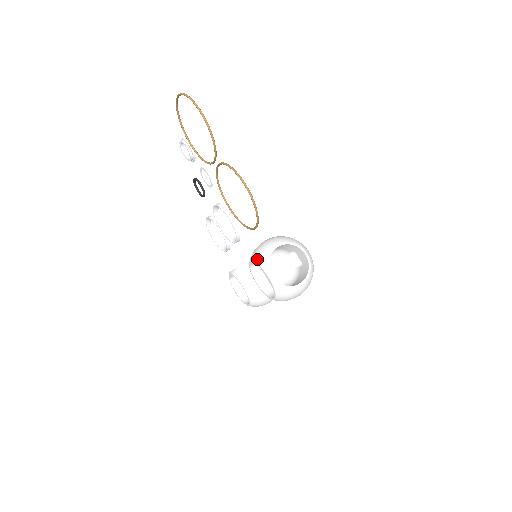
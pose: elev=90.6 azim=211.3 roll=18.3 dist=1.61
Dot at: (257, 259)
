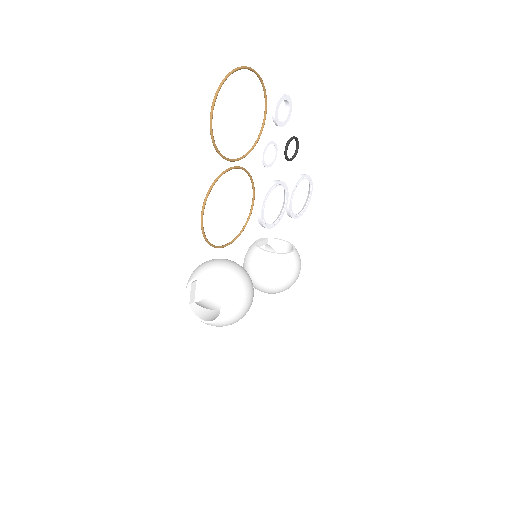
Dot at: (195, 270)
